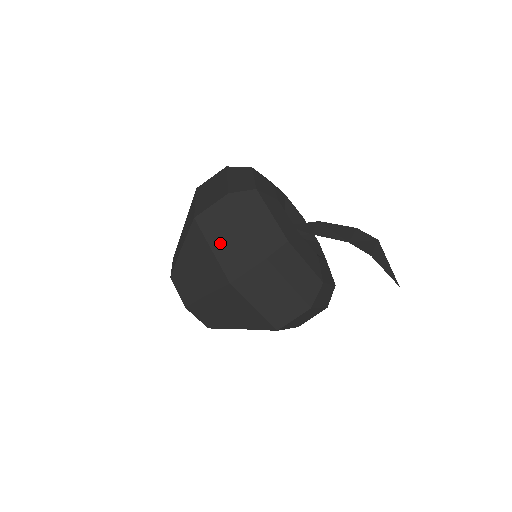
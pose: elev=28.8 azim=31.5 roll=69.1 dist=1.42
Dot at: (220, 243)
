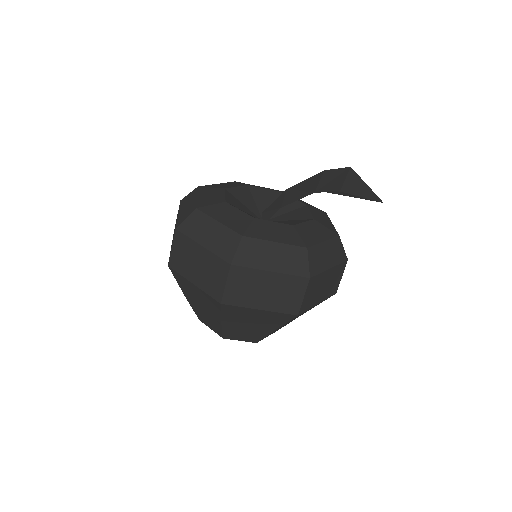
Dot at: (195, 274)
